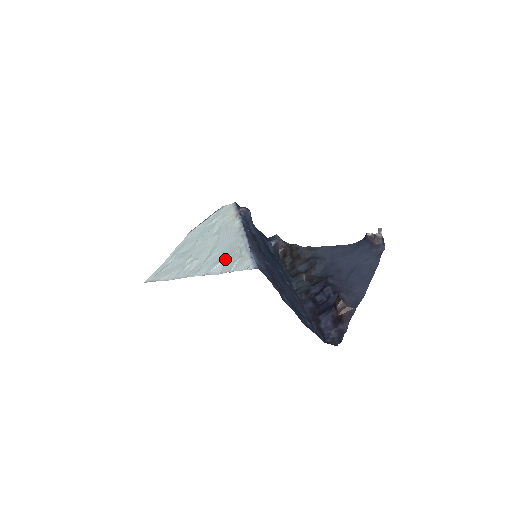
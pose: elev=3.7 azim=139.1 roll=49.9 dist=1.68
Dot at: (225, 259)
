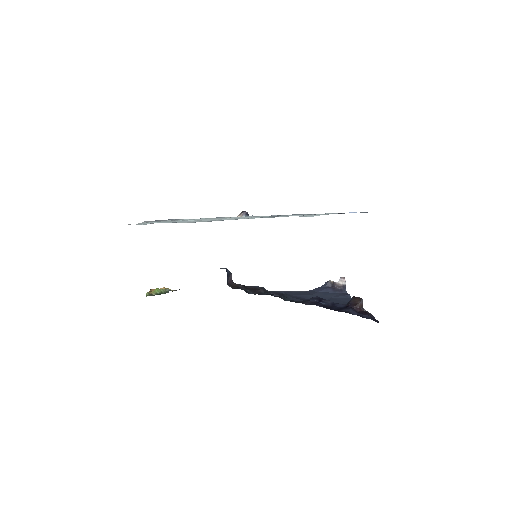
Dot at: occluded
